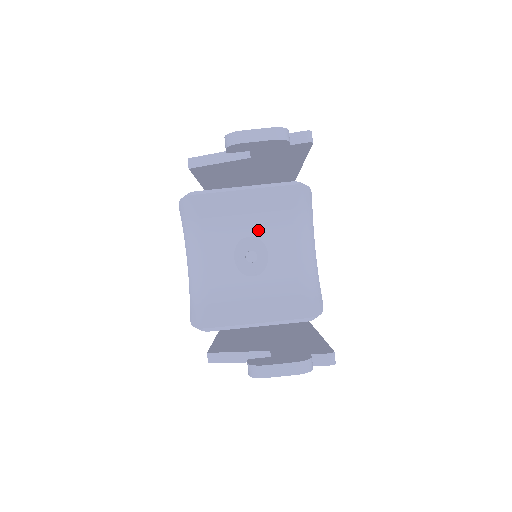
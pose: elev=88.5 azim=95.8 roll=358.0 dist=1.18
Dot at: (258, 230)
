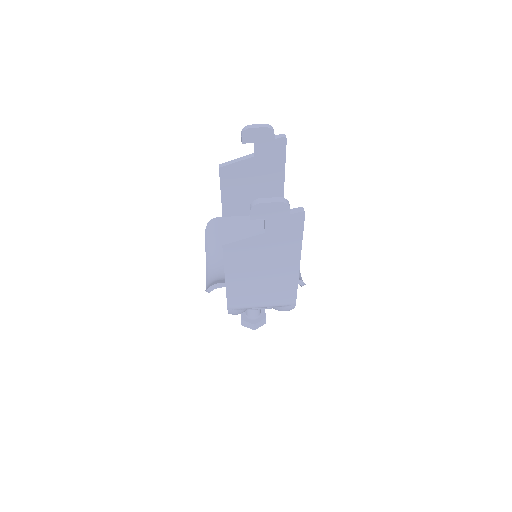
Dot at: occluded
